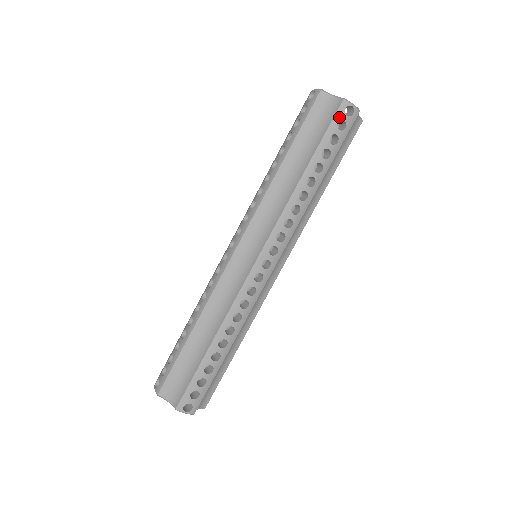
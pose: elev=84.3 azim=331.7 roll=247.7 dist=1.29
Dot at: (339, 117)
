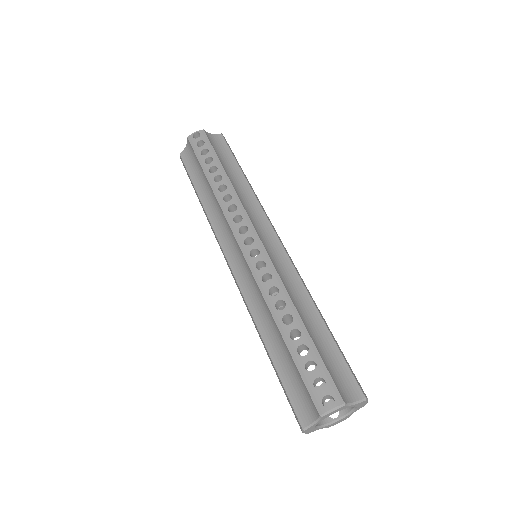
Dot at: (194, 144)
